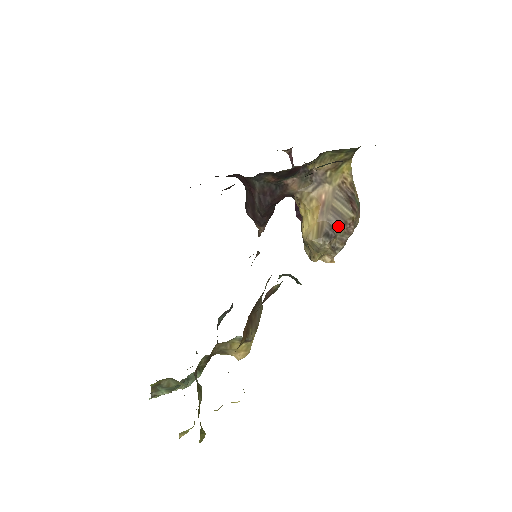
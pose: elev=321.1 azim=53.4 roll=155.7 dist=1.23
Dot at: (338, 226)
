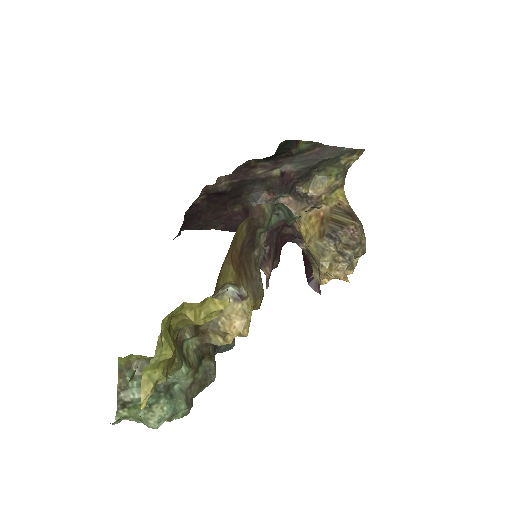
Dot at: (341, 231)
